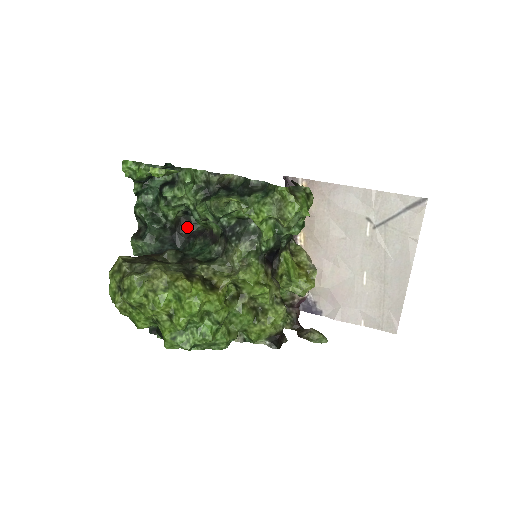
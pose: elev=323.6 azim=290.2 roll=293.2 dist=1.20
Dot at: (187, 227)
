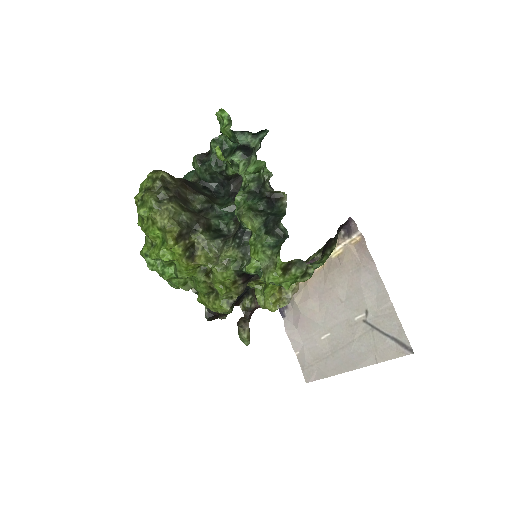
Dot at: (240, 185)
